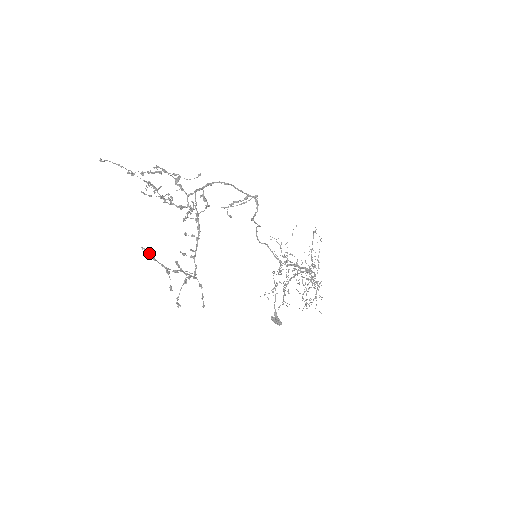
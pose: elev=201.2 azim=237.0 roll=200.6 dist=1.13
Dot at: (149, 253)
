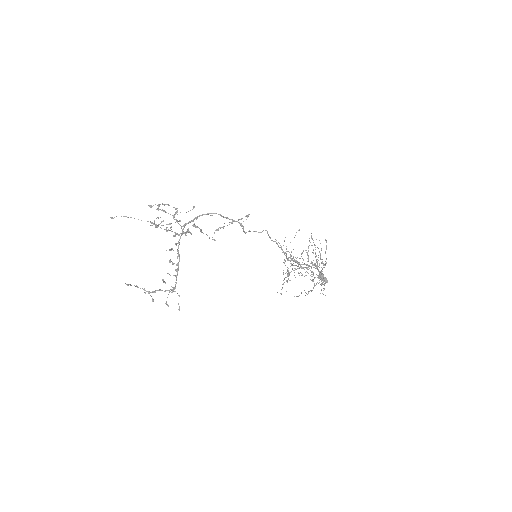
Dot at: (130, 285)
